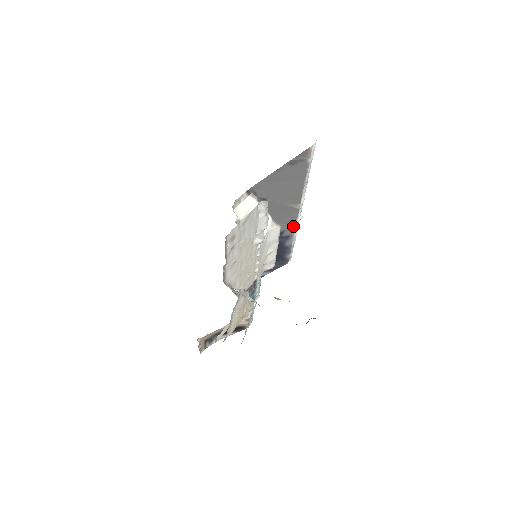
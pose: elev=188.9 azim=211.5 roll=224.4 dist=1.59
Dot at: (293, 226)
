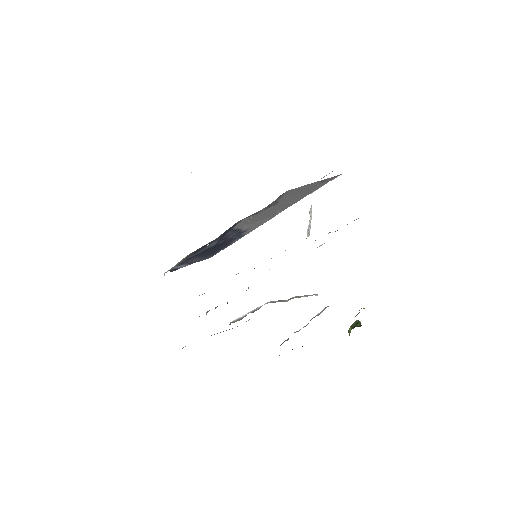
Dot at: (256, 227)
